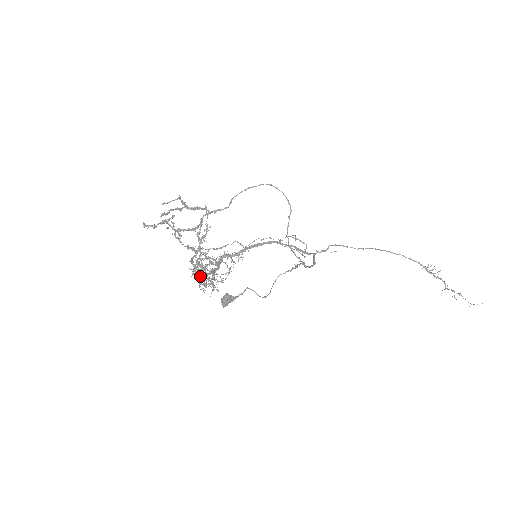
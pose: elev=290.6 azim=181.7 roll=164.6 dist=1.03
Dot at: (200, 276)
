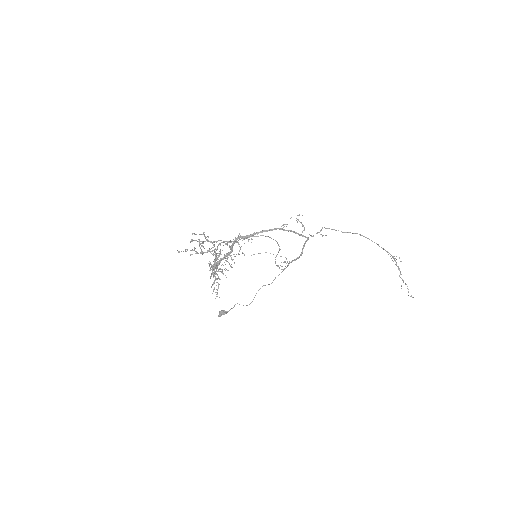
Dot at: occluded
